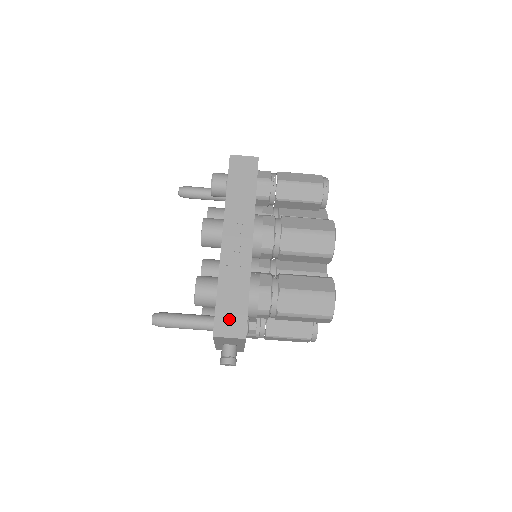
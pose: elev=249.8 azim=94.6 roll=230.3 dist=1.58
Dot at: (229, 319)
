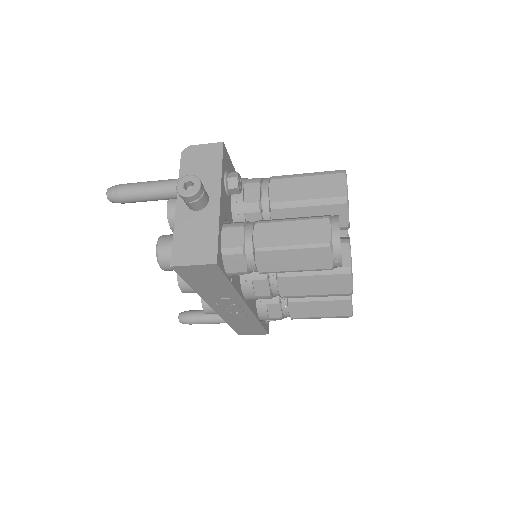
Dot at: (248, 331)
